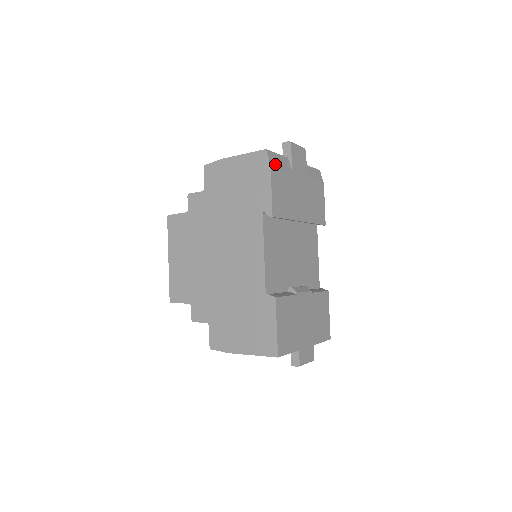
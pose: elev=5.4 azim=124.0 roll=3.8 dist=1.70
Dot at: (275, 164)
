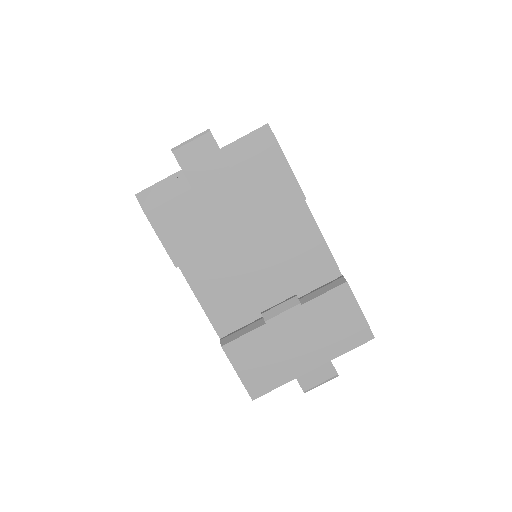
Dot at: (154, 204)
